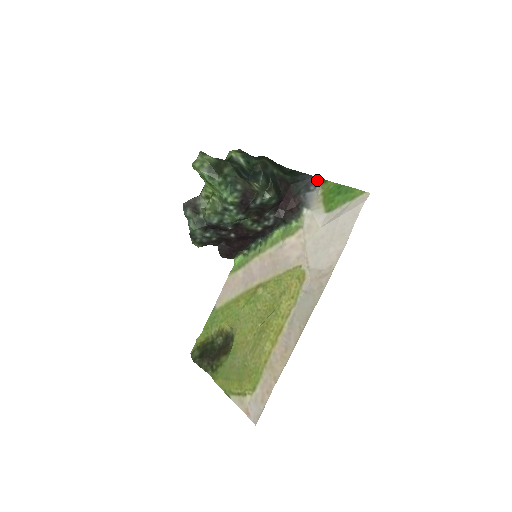
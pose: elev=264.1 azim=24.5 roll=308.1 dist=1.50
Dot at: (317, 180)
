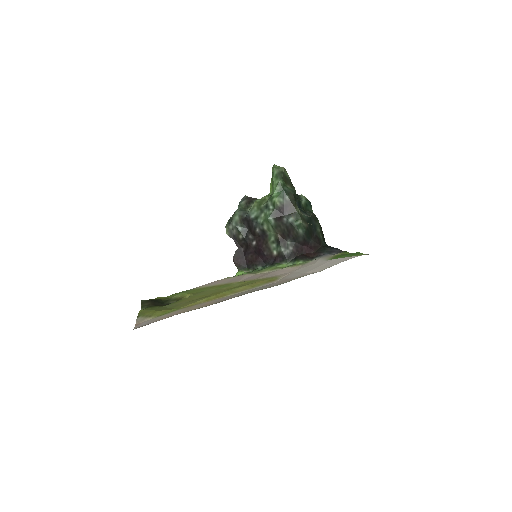
Dot at: (341, 251)
